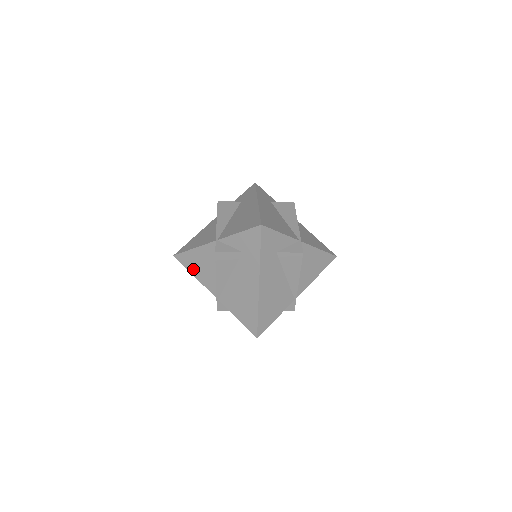
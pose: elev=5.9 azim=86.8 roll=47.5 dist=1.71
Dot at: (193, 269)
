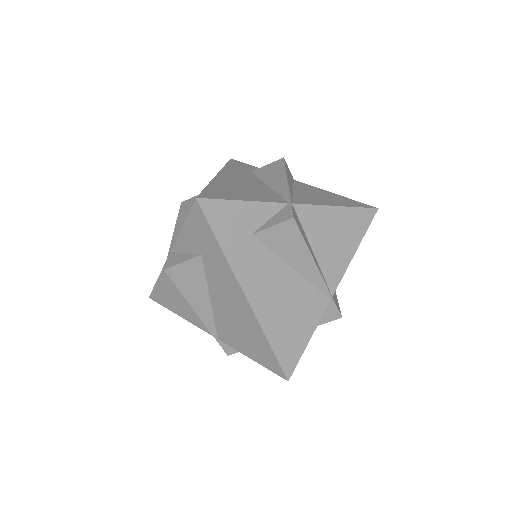
Dot at: occluded
